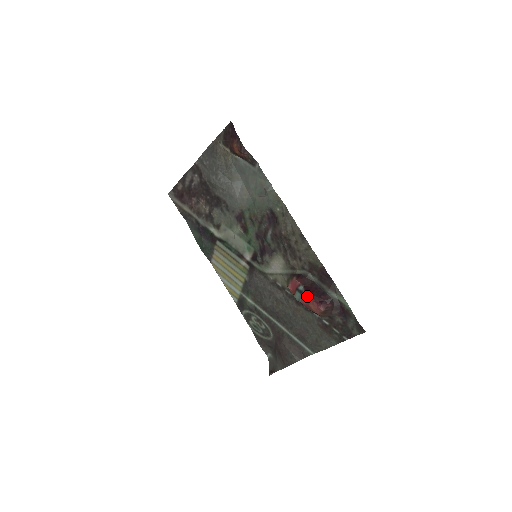
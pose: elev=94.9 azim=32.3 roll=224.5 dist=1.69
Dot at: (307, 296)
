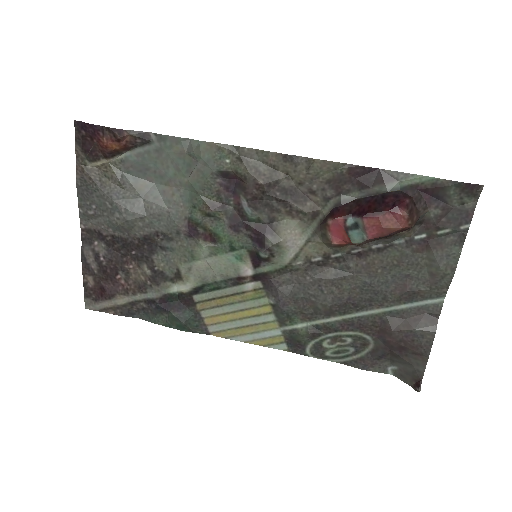
Dot at: (369, 219)
